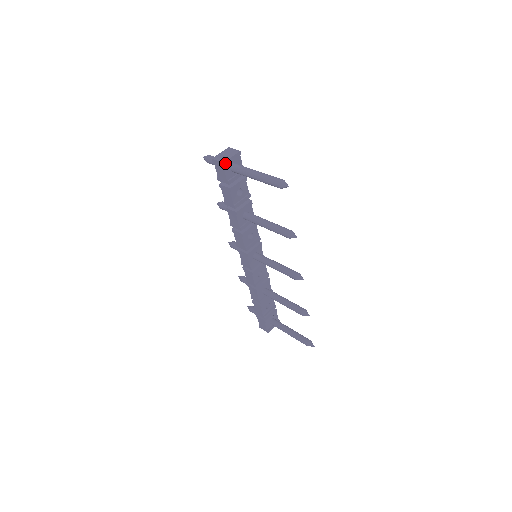
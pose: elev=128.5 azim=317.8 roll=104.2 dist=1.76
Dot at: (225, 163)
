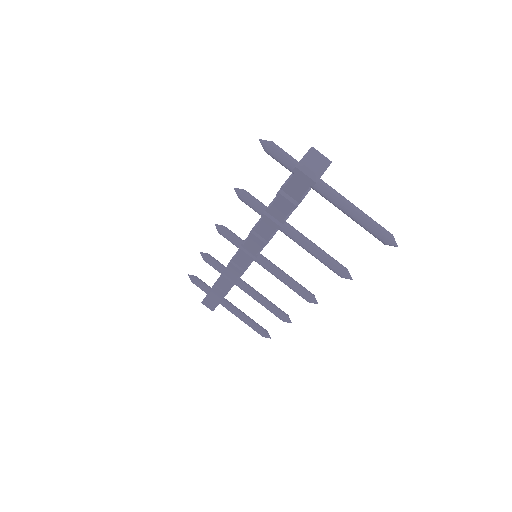
Dot at: (316, 182)
